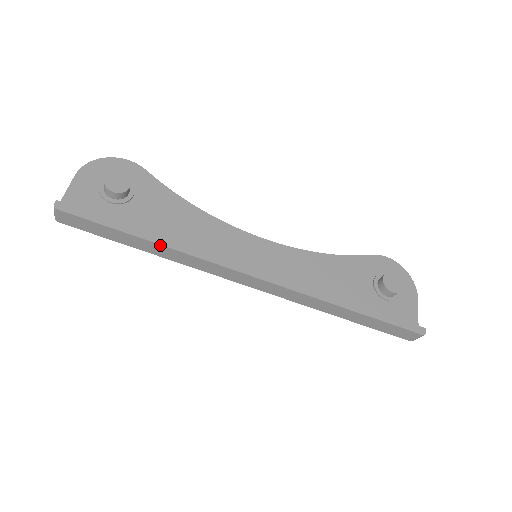
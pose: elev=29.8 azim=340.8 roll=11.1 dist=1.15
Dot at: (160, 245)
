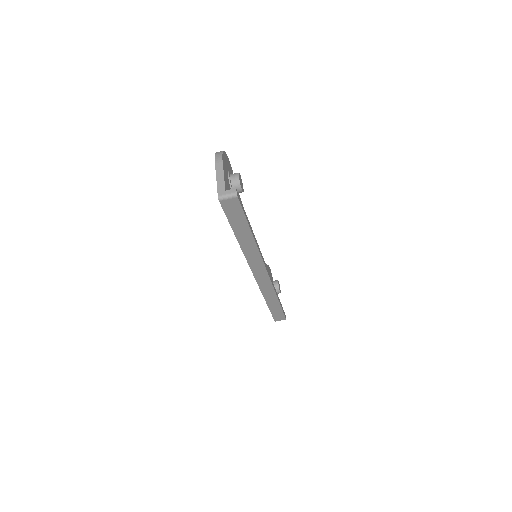
Dot at: (254, 241)
